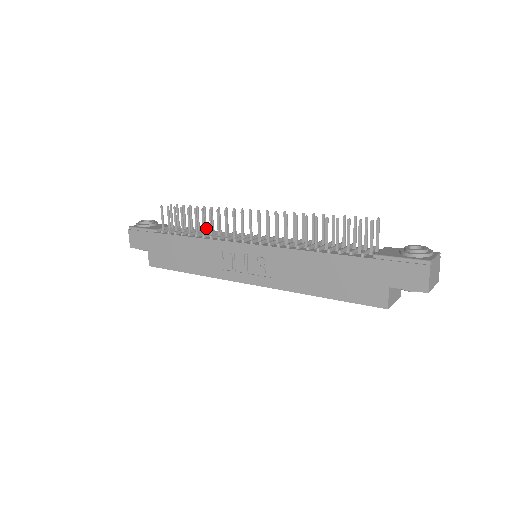
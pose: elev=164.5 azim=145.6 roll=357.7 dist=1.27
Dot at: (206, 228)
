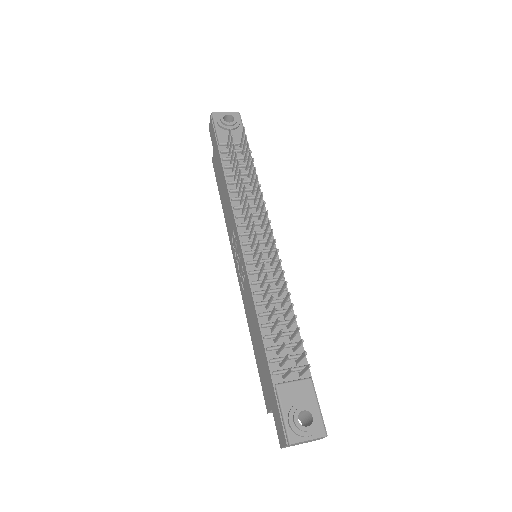
Dot at: (251, 183)
